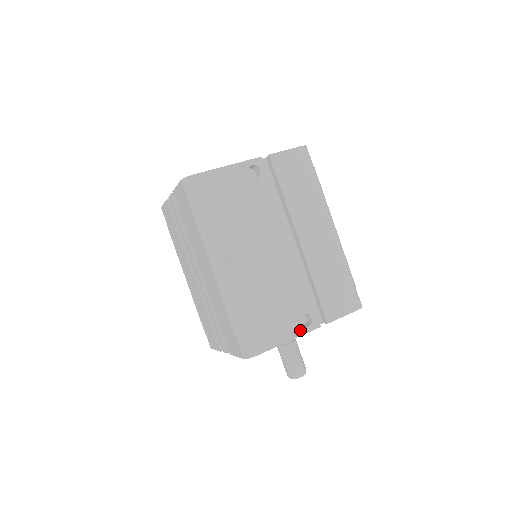
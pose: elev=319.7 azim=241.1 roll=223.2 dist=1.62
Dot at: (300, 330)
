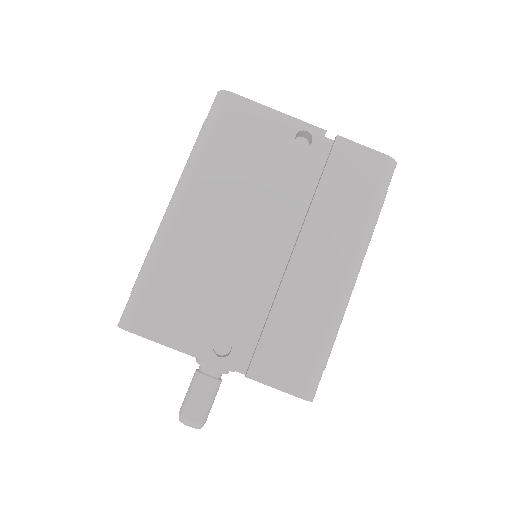
Dot at: (204, 352)
